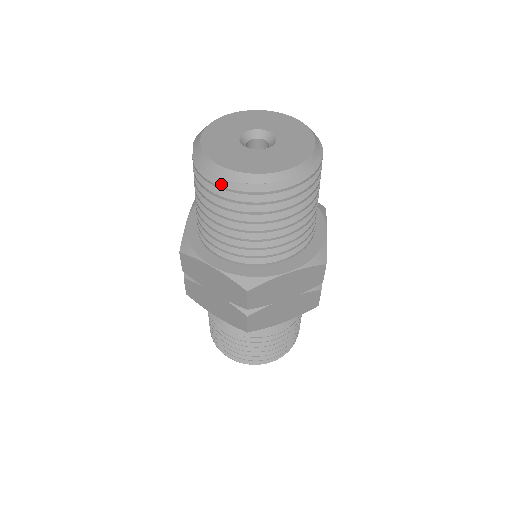
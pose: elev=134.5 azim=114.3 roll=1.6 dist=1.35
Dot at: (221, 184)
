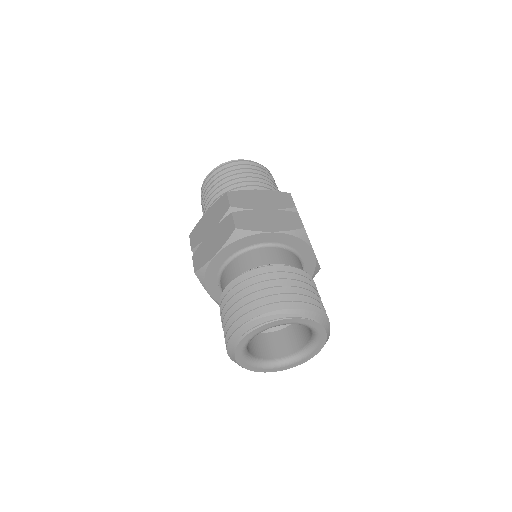
Dot at: (210, 175)
